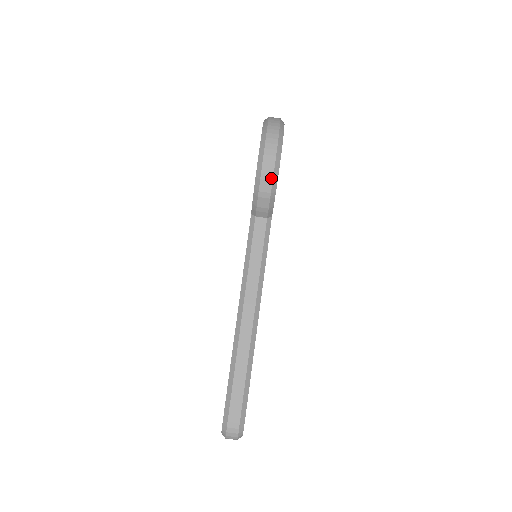
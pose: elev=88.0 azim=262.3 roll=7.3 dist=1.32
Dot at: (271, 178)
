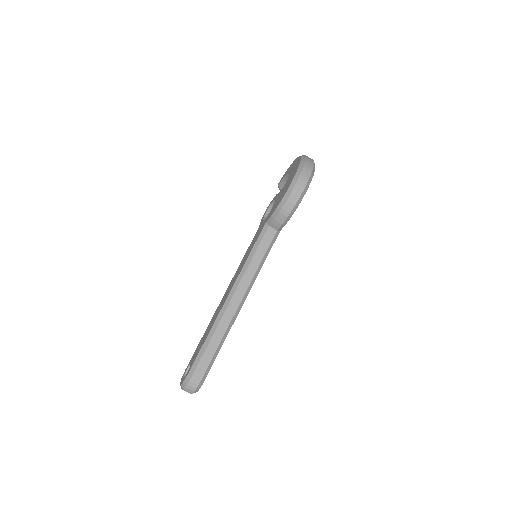
Dot at: (295, 203)
